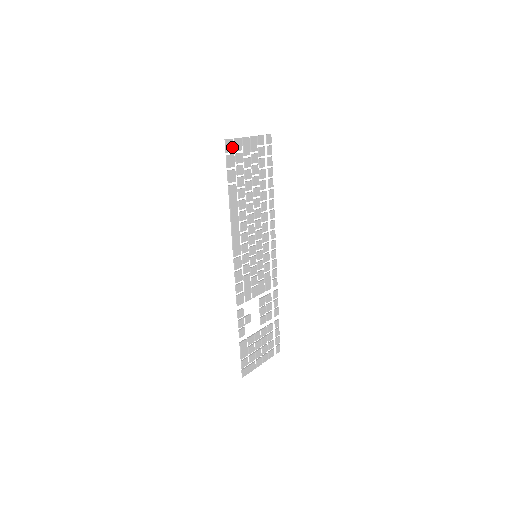
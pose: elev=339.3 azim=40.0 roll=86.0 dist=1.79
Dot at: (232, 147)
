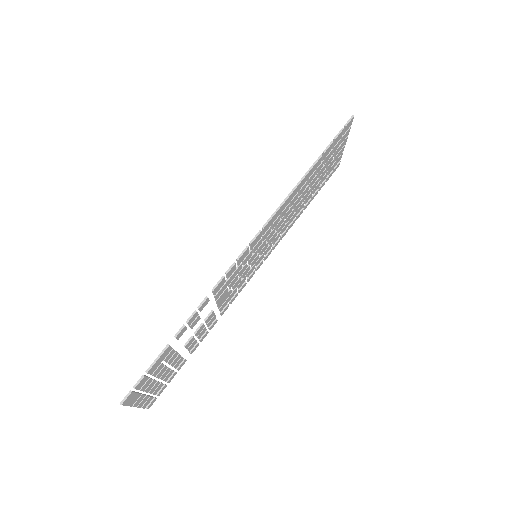
Dot at: (346, 129)
